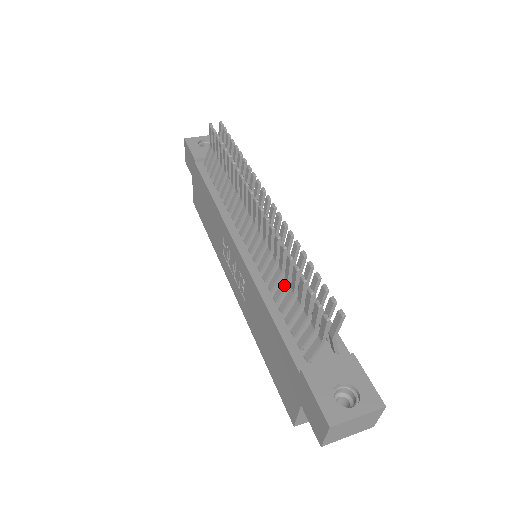
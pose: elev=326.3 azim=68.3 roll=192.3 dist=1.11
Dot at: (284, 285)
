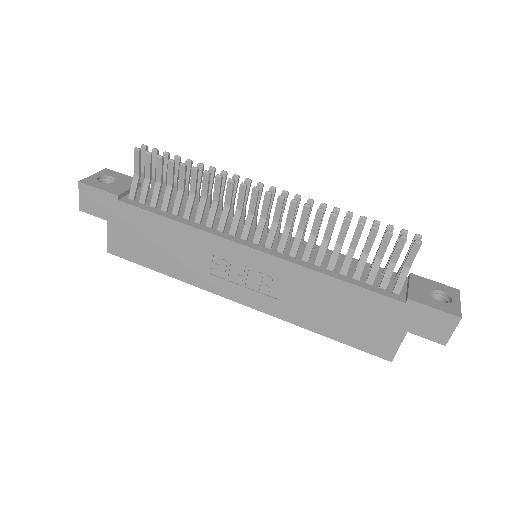
Dot at: (339, 250)
